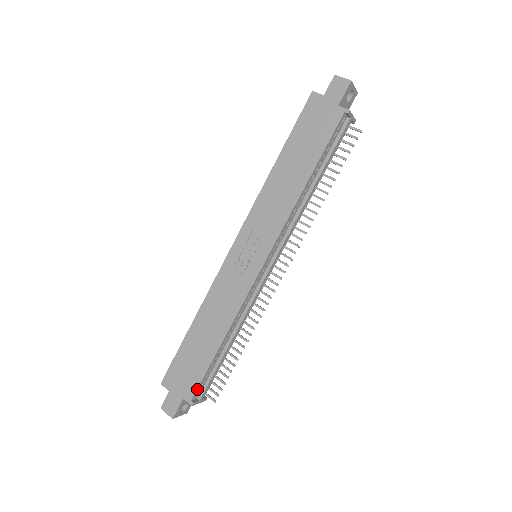
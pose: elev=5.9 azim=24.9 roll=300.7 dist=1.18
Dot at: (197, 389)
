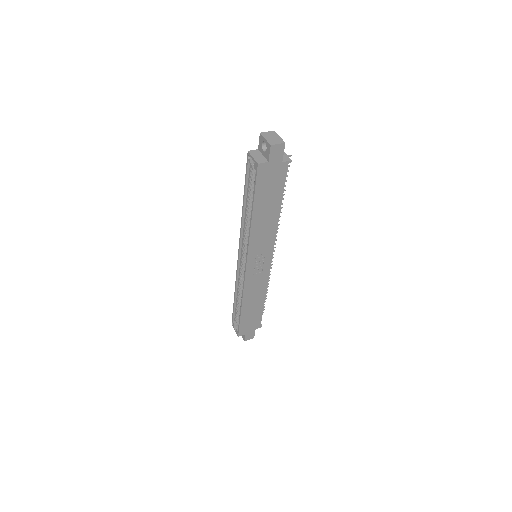
Dot at: occluded
